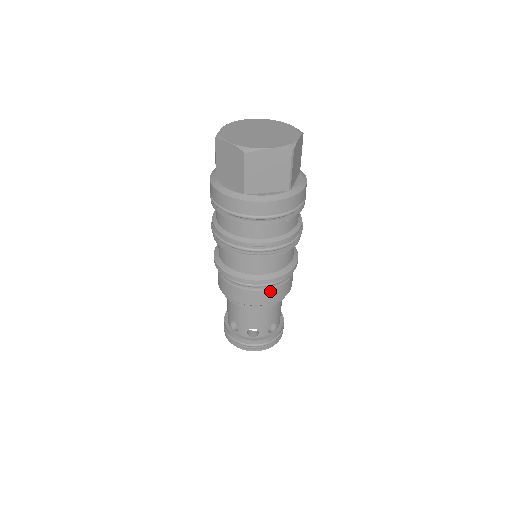
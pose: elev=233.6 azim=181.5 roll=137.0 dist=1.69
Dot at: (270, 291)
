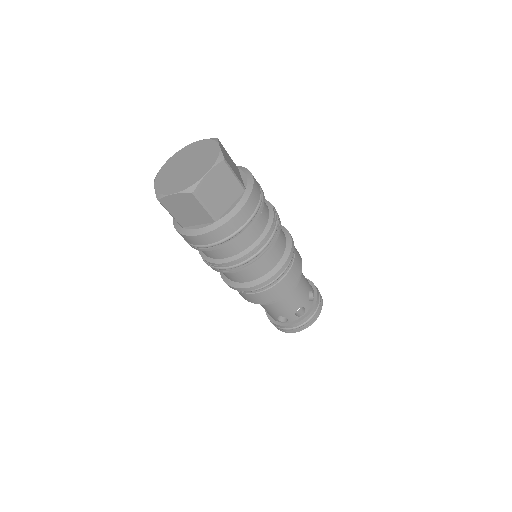
Dot at: (290, 273)
